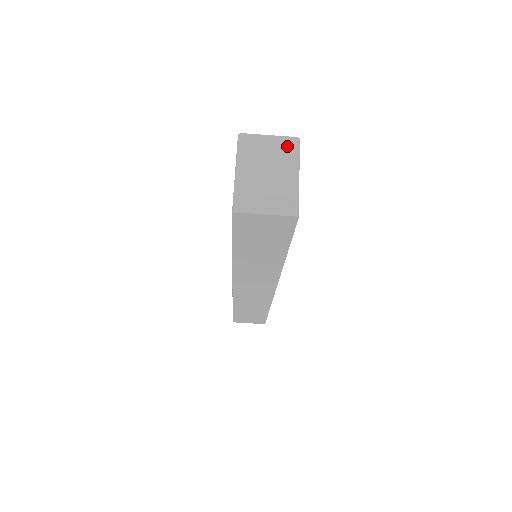
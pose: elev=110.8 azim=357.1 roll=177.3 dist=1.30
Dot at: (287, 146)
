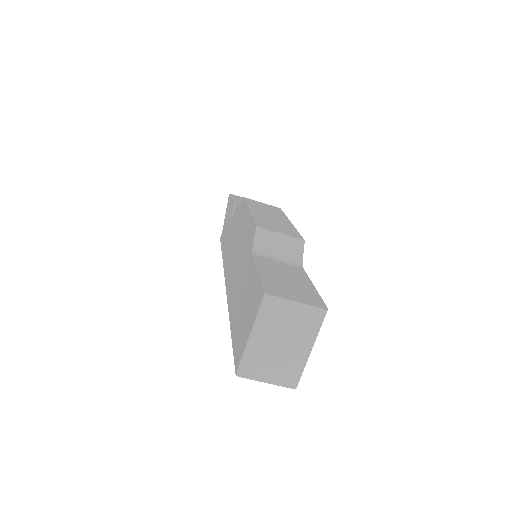
Dot at: (312, 318)
